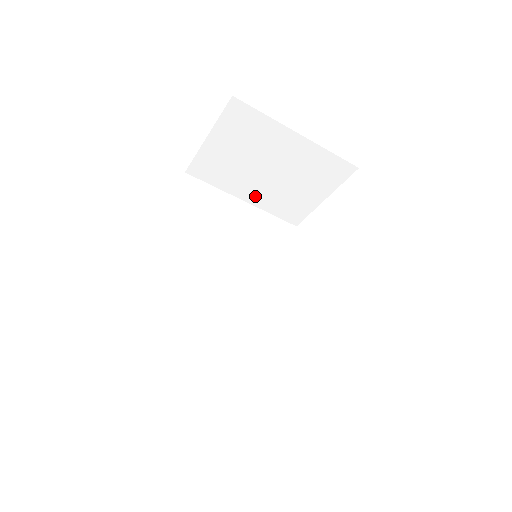
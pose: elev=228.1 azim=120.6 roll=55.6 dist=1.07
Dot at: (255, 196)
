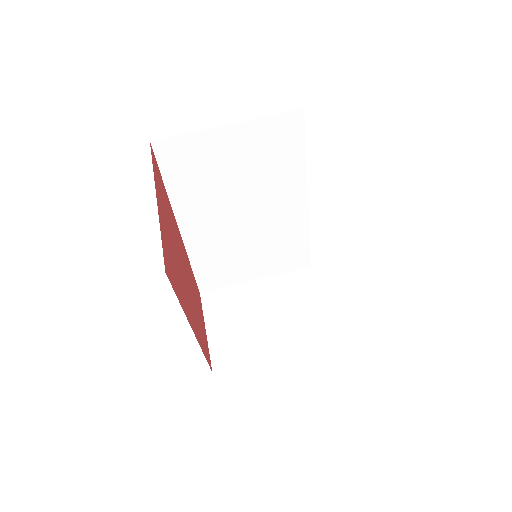
Dot at: (280, 345)
